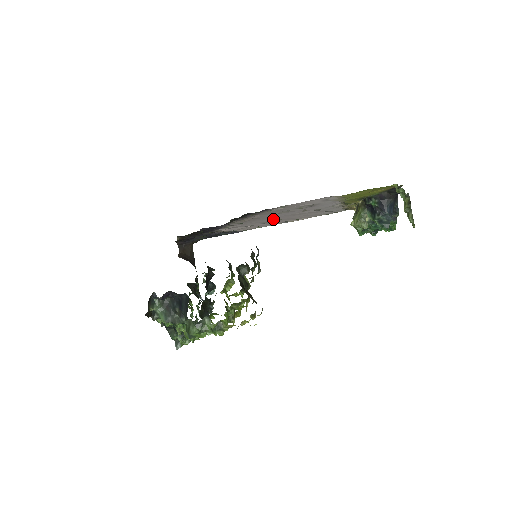
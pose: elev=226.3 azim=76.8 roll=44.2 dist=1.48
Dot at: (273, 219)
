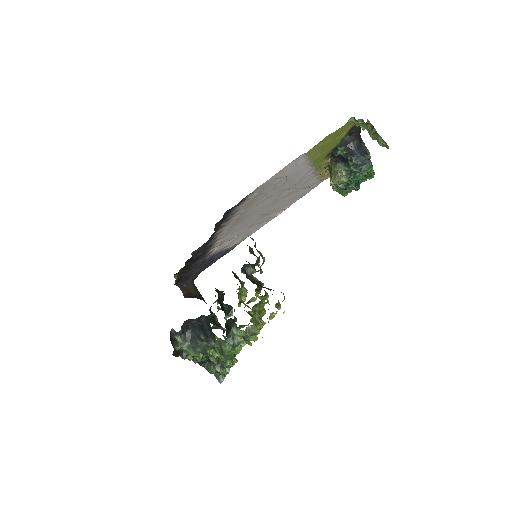
Dot at: (256, 216)
